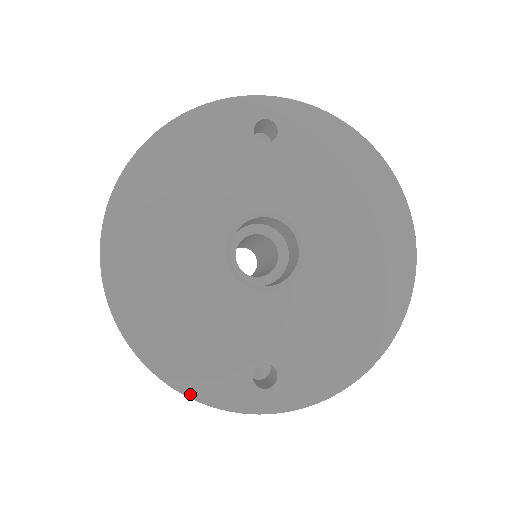
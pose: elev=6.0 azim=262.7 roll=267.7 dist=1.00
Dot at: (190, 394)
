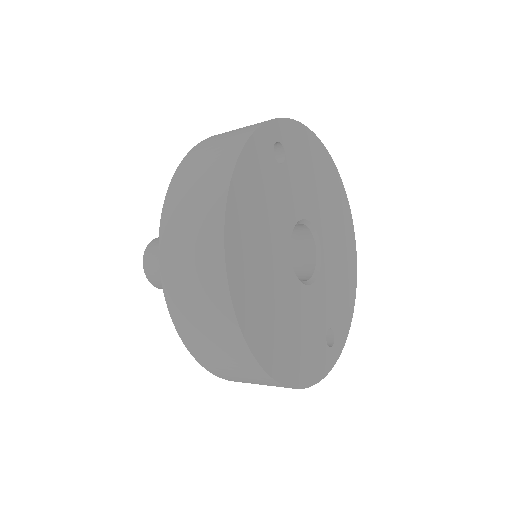
Dot at: (311, 383)
